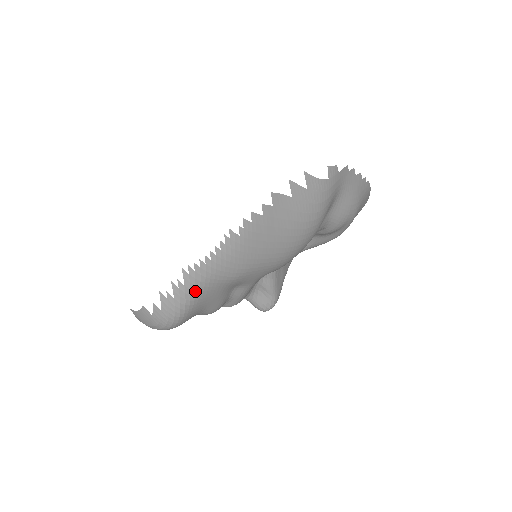
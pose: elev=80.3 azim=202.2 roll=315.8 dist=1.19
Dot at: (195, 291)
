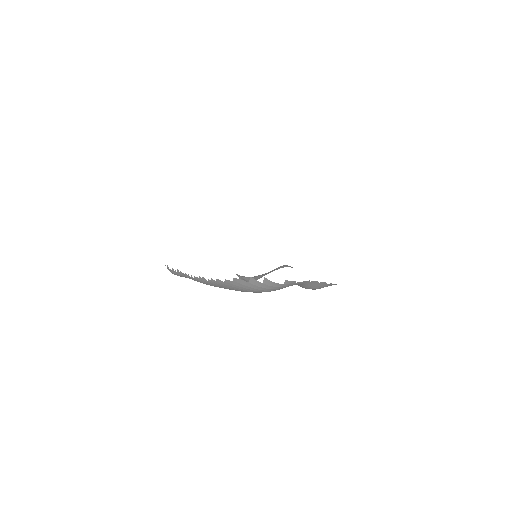
Dot at: (182, 276)
